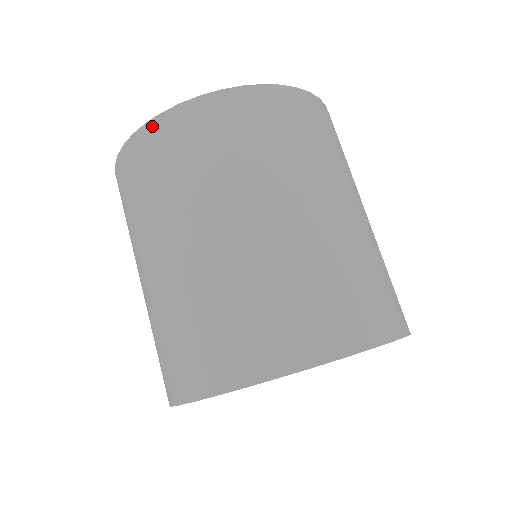
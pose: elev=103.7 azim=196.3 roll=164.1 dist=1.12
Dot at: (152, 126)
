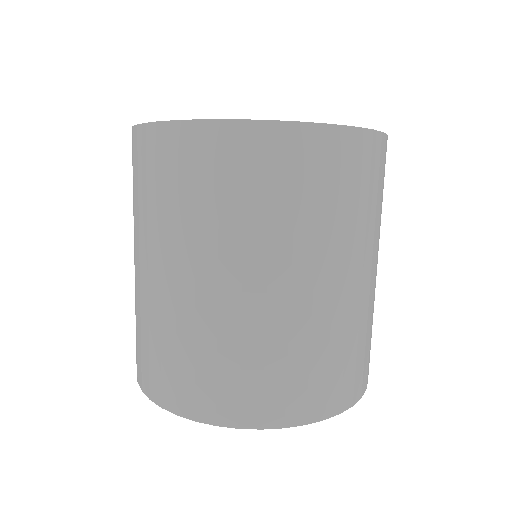
Dot at: (281, 130)
